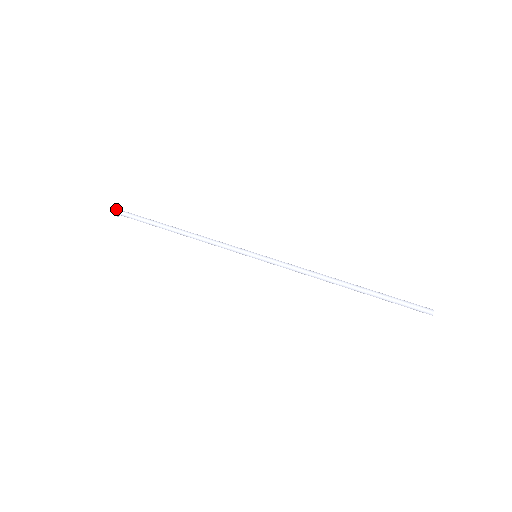
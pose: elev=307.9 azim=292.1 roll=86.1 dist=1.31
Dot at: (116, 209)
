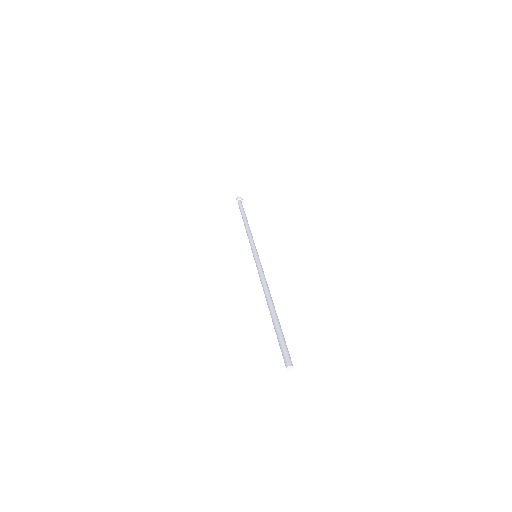
Dot at: (238, 198)
